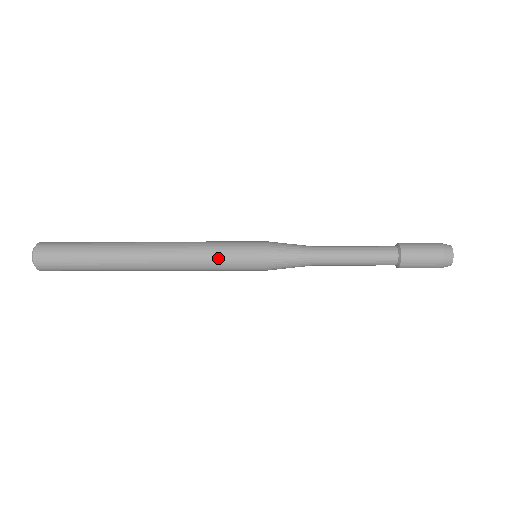
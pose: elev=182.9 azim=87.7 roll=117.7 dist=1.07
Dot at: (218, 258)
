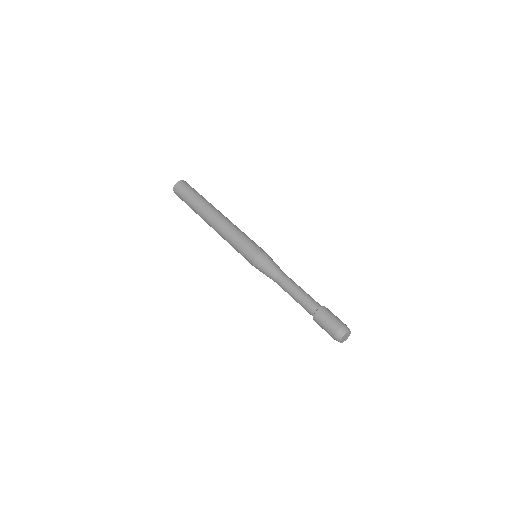
Dot at: occluded
